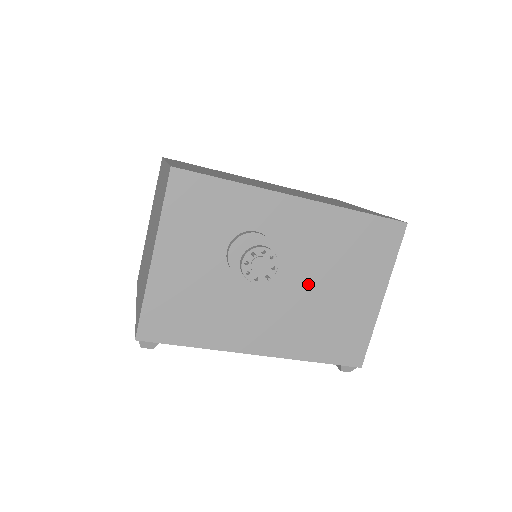
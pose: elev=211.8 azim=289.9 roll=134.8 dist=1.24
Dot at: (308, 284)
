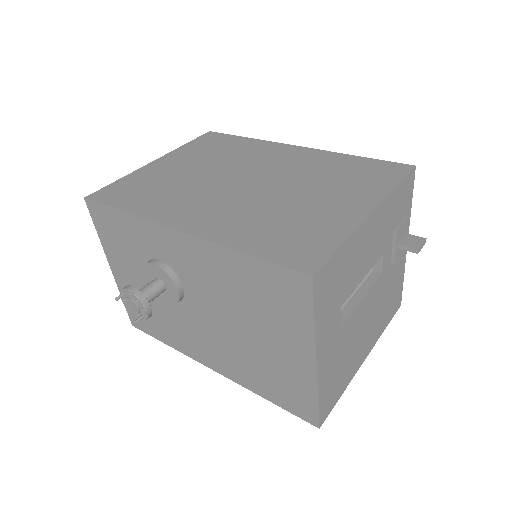
Dot at: (225, 321)
